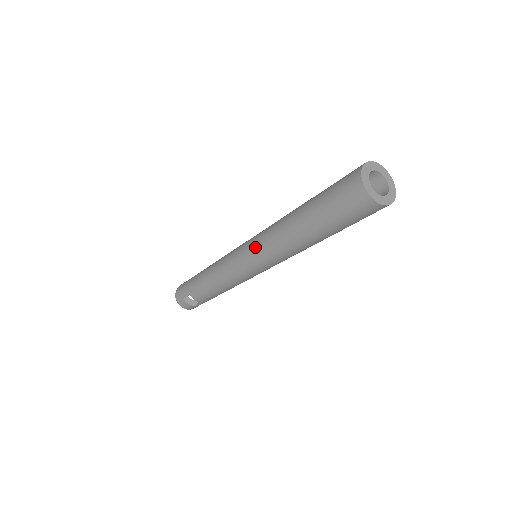
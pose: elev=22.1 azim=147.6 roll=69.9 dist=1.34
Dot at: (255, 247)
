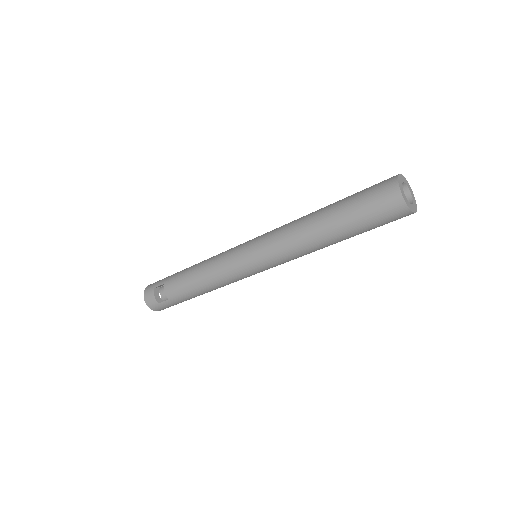
Dot at: (266, 234)
